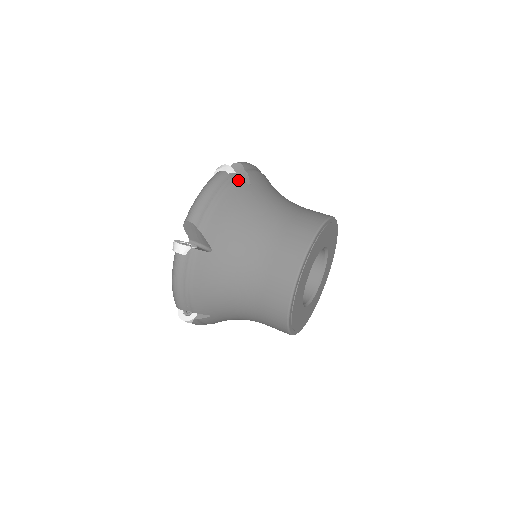
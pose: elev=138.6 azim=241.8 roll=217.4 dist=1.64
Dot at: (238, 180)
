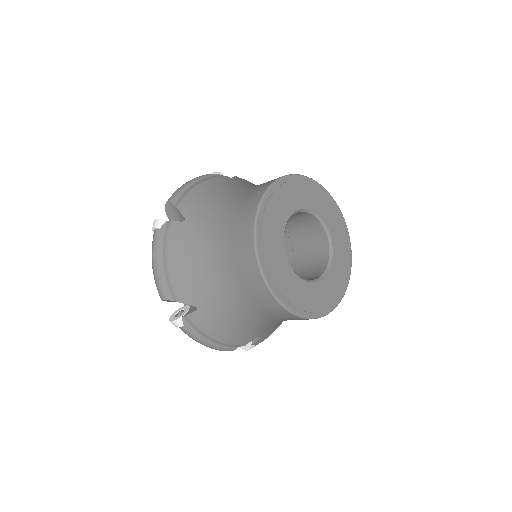
Dot at: occluded
